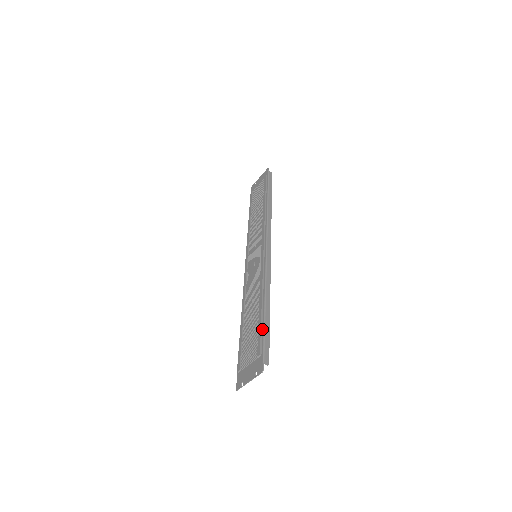
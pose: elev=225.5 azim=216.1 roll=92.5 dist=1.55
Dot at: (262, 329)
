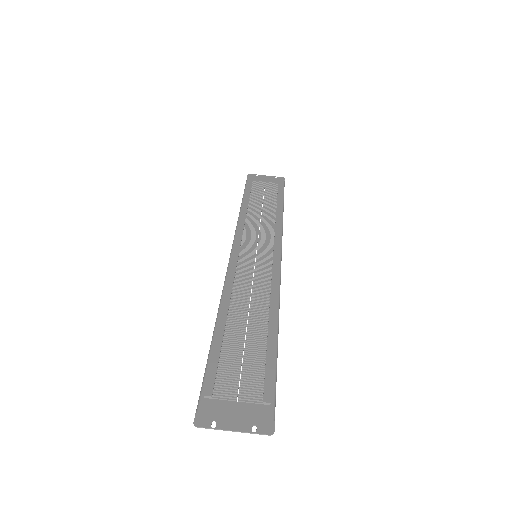
Dot at: (273, 365)
